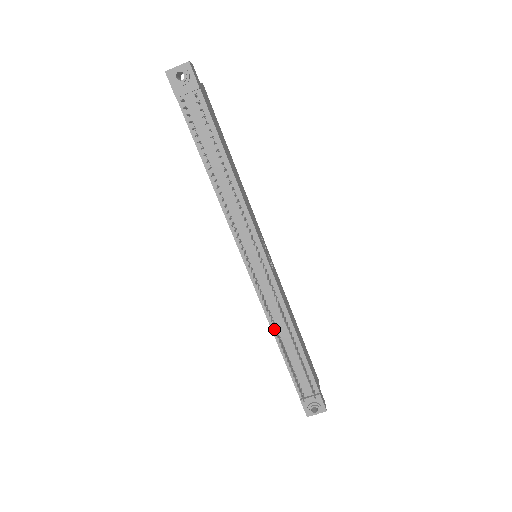
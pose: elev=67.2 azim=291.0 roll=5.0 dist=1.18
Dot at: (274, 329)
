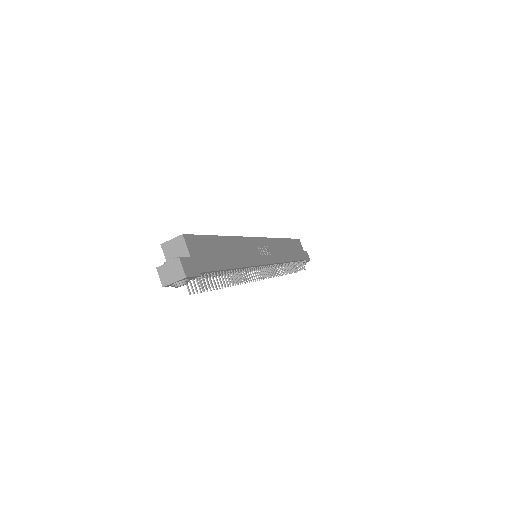
Dot at: occluded
